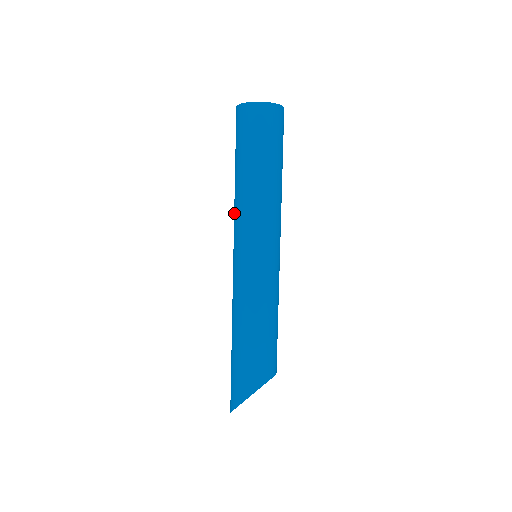
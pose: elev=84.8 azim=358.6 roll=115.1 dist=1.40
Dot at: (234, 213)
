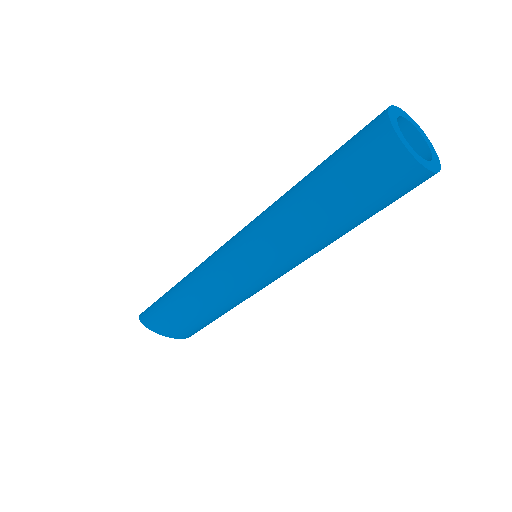
Dot at: occluded
